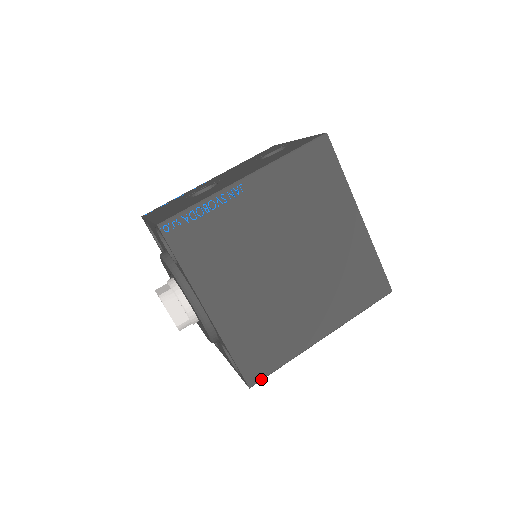
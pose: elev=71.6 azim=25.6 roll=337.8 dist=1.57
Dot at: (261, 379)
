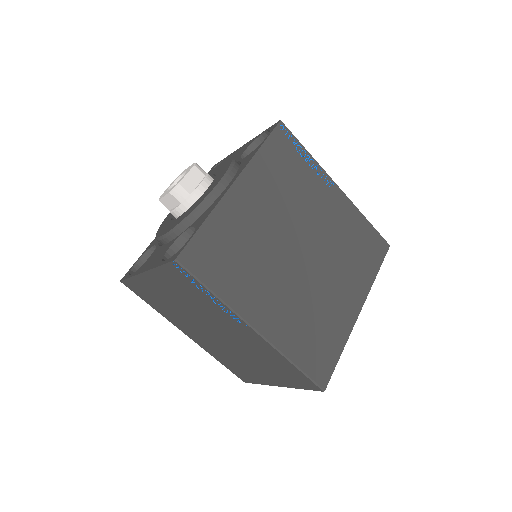
Dot at: (190, 270)
